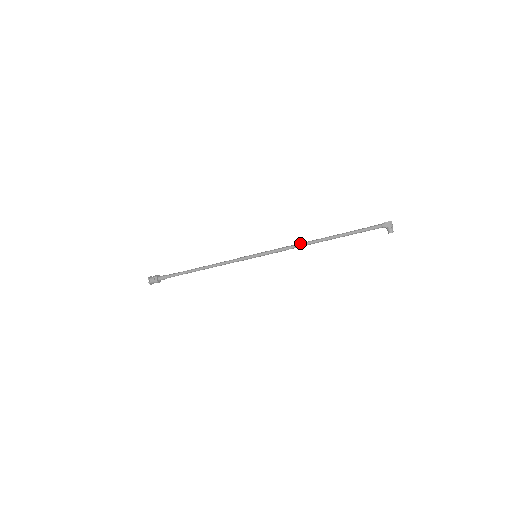
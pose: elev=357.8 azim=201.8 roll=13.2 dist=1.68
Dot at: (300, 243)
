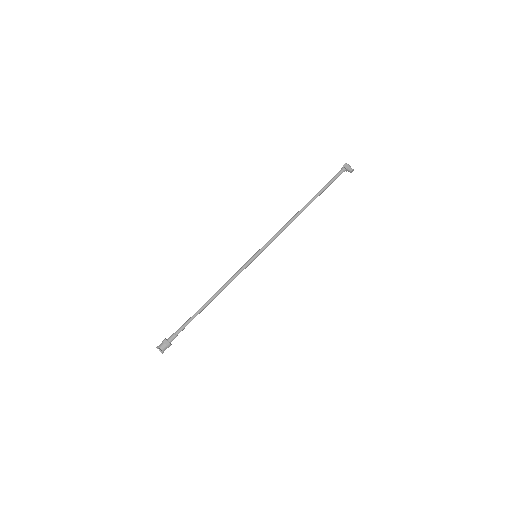
Dot at: (288, 221)
